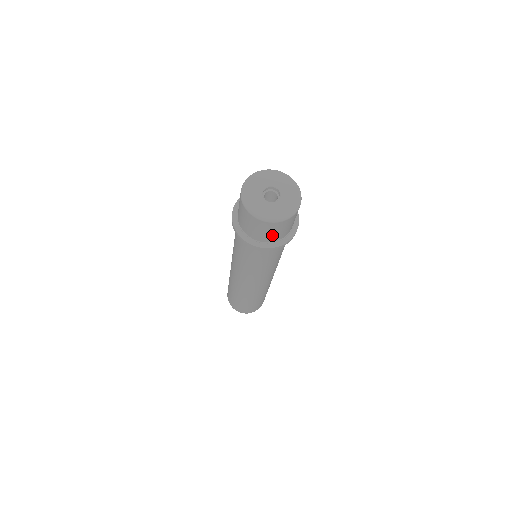
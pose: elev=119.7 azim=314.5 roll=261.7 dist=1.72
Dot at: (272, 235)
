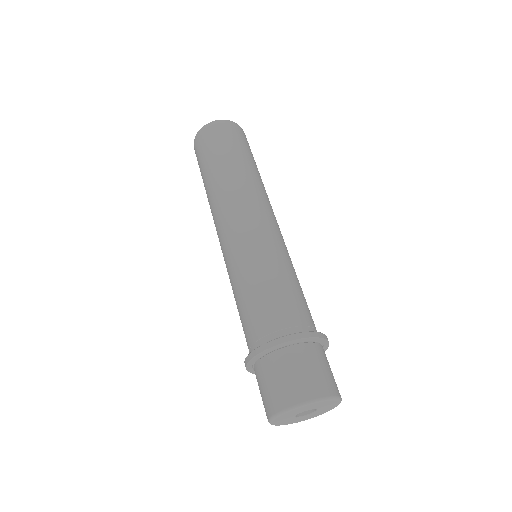
Dot at: occluded
